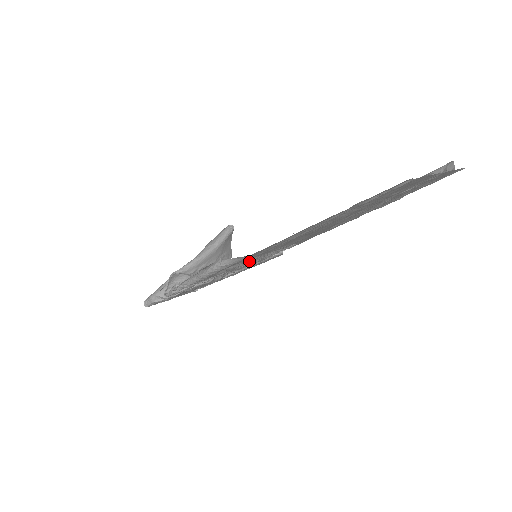
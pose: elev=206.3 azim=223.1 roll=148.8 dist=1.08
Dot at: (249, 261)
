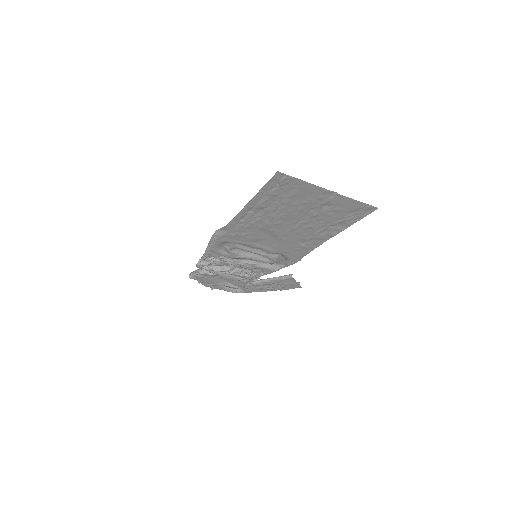
Dot at: (241, 248)
